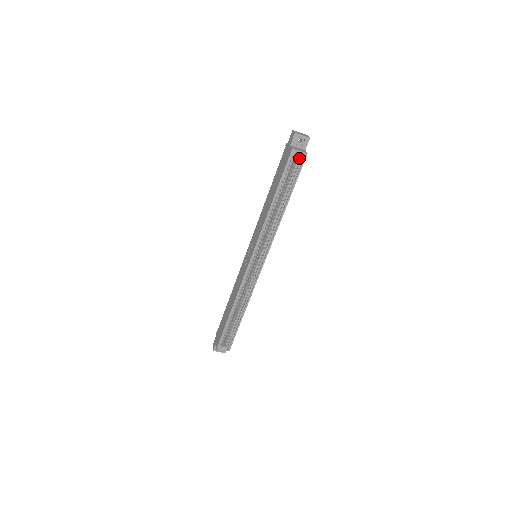
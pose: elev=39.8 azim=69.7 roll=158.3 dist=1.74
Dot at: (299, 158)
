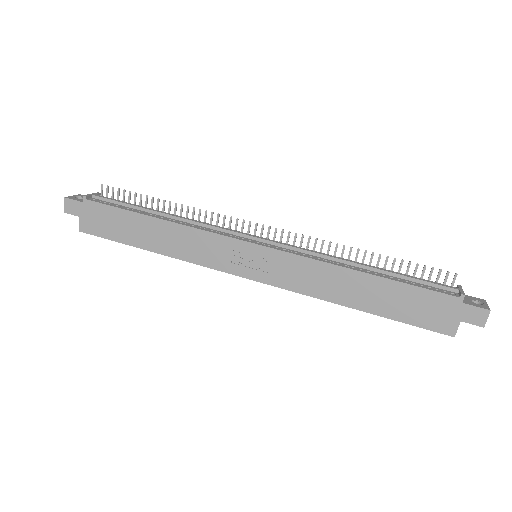
Dot at: occluded
